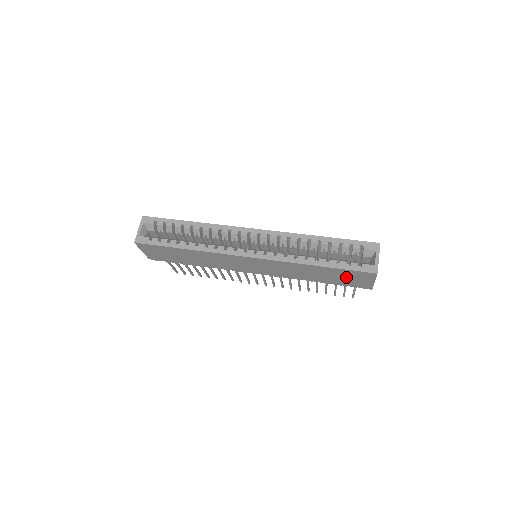
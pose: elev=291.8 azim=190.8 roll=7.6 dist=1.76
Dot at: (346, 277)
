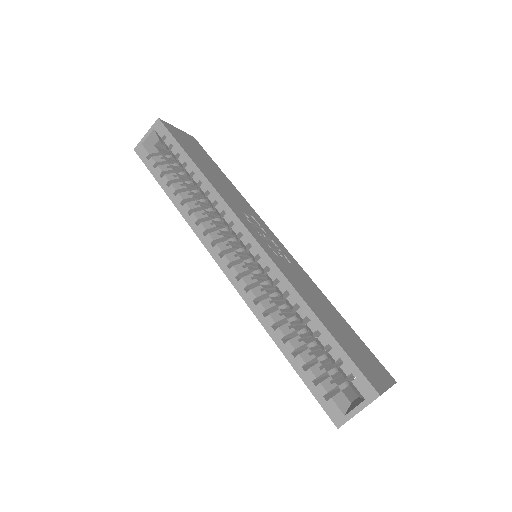
Dot at: occluded
